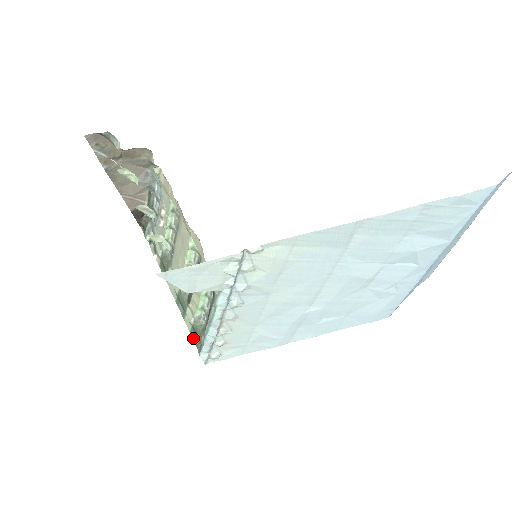
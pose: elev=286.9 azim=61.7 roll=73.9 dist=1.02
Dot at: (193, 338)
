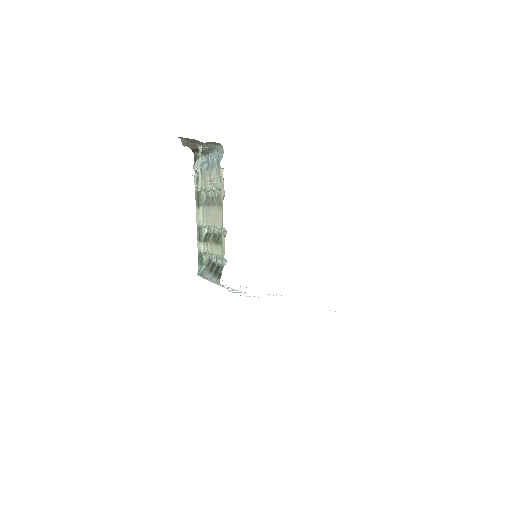
Dot at: (198, 256)
